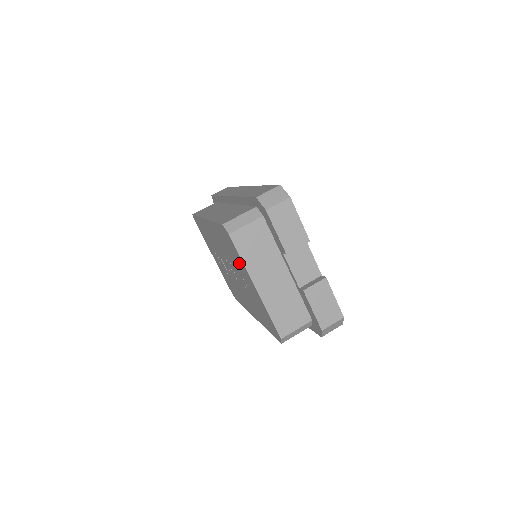
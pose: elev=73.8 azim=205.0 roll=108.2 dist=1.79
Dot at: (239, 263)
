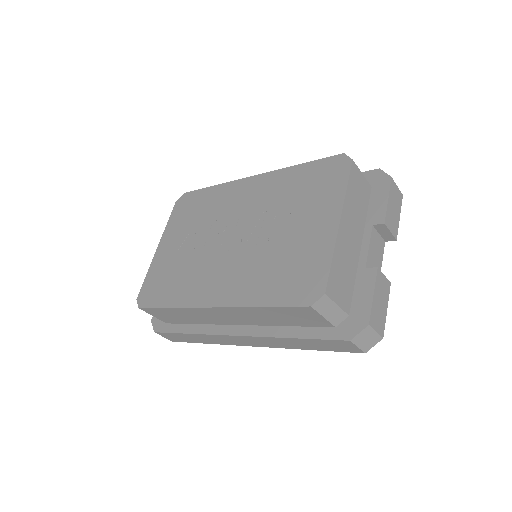
Dot at: (321, 199)
